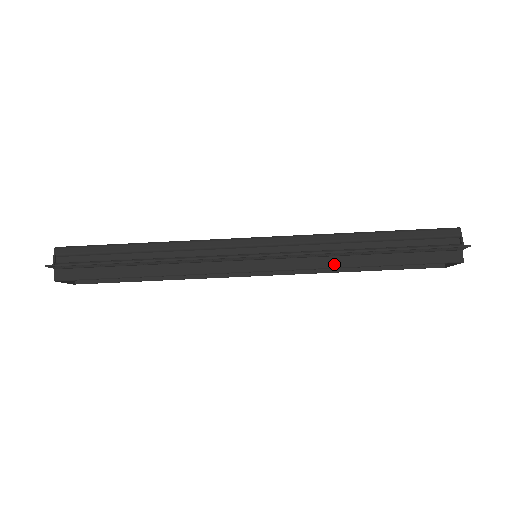
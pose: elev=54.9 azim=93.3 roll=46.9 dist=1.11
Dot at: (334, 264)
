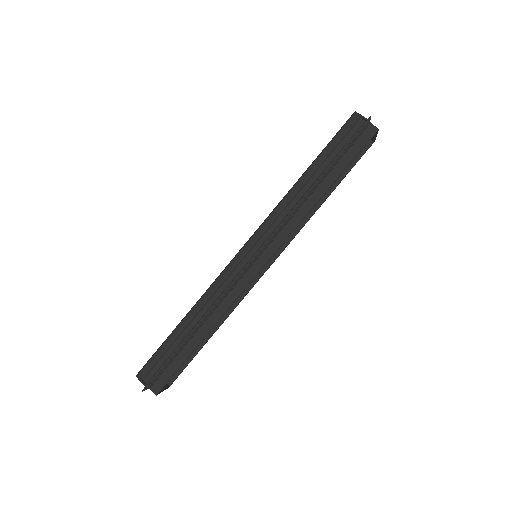
Dot at: (305, 212)
